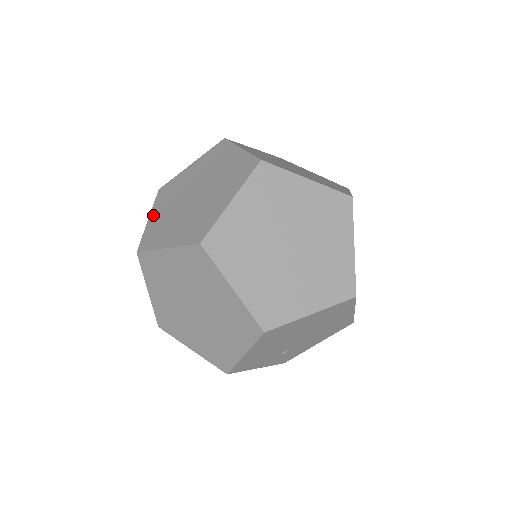
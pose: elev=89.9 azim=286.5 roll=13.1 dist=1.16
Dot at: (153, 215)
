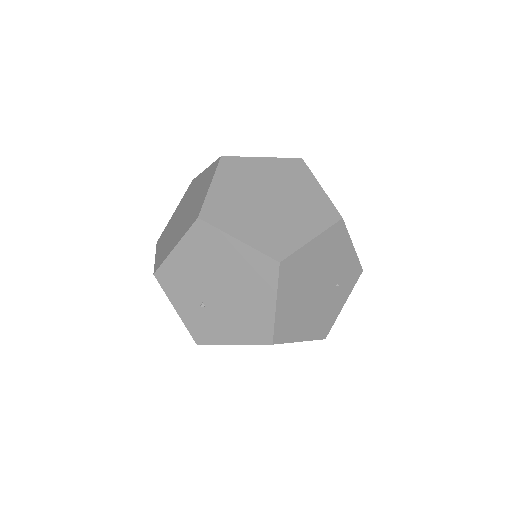
Dot at: occluded
